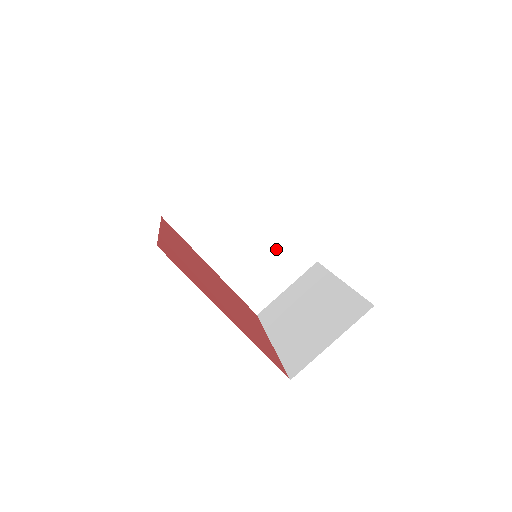
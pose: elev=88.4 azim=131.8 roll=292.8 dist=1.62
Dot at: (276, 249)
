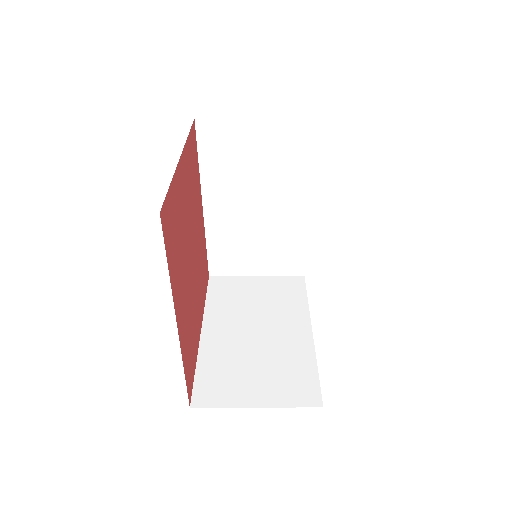
Dot at: (279, 238)
